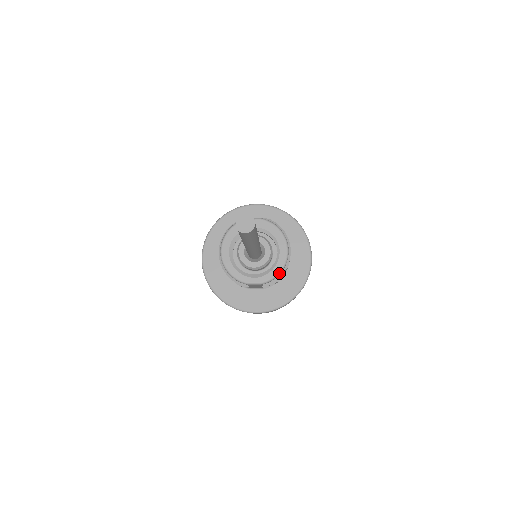
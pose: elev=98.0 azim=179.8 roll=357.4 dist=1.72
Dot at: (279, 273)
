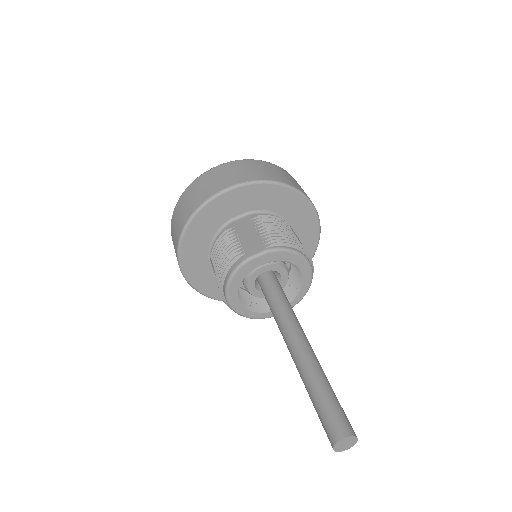
Dot at: occluded
